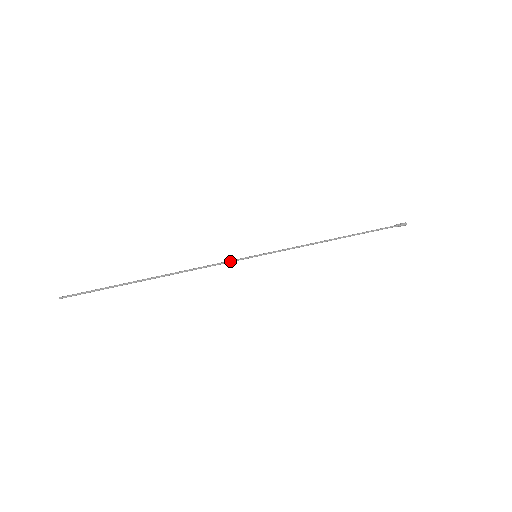
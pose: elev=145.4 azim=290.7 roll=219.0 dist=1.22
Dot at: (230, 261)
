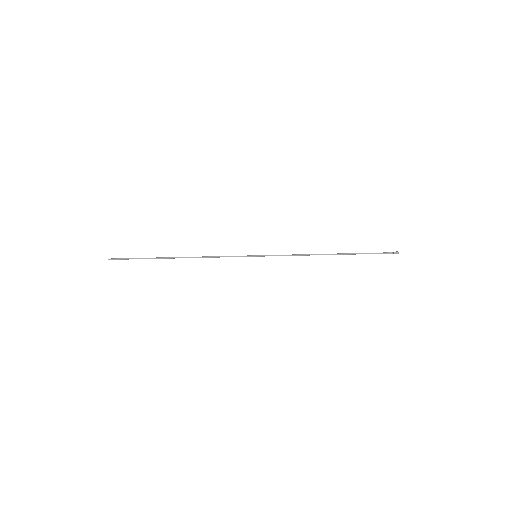
Dot at: occluded
